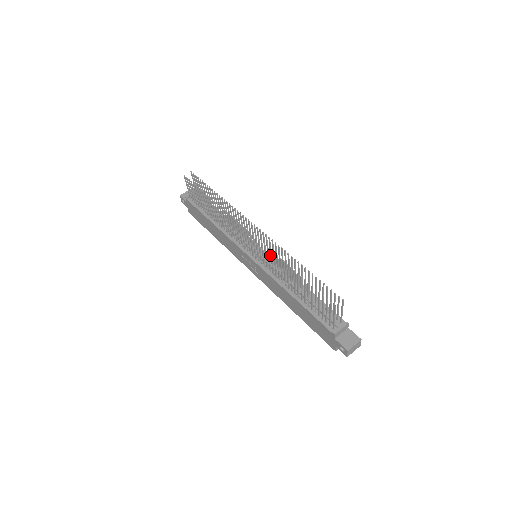
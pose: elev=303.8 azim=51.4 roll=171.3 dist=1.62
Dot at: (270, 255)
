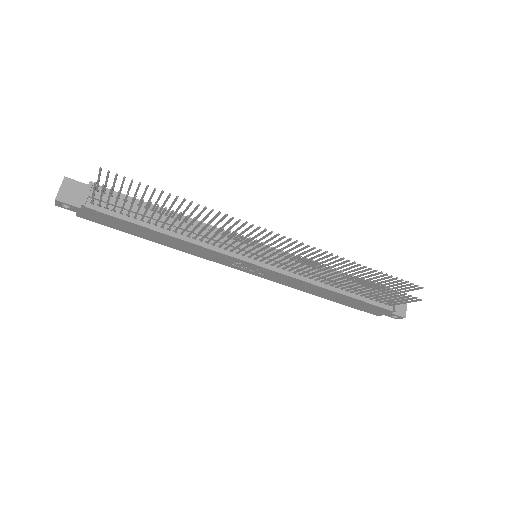
Dot at: occluded
